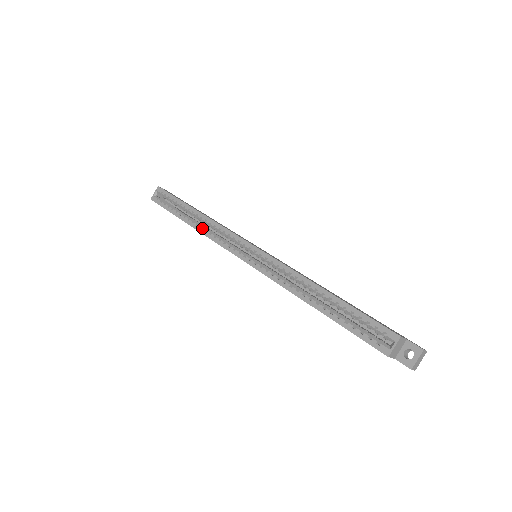
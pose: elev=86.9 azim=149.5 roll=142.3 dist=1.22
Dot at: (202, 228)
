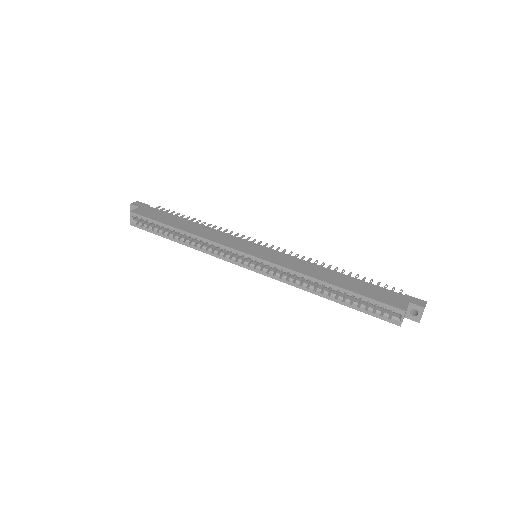
Dot at: (196, 246)
